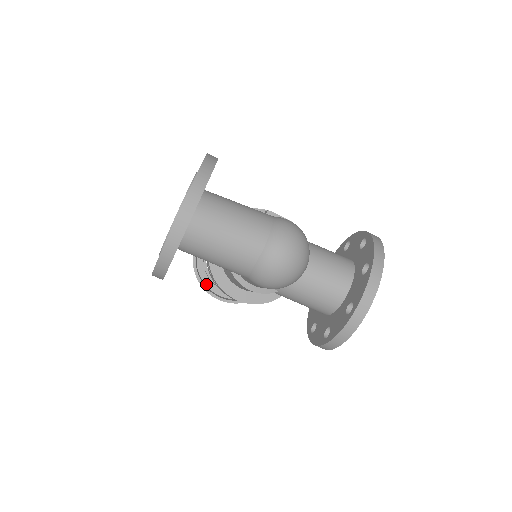
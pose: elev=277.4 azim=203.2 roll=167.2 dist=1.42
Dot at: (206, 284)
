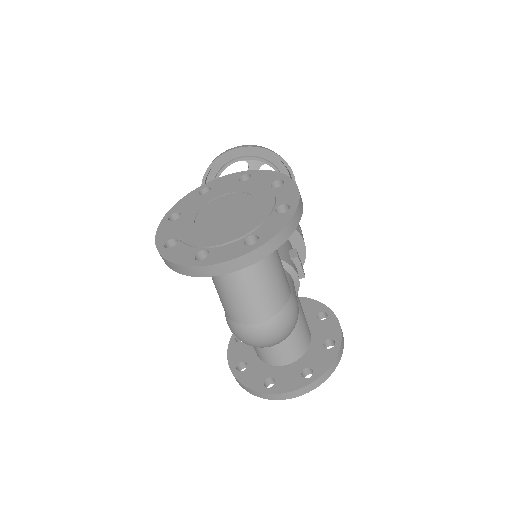
Dot at: occluded
